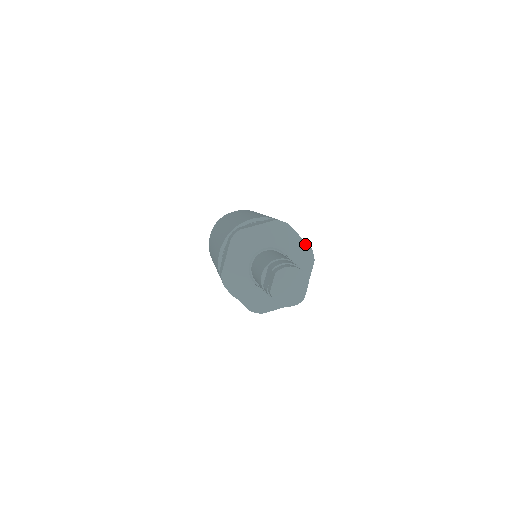
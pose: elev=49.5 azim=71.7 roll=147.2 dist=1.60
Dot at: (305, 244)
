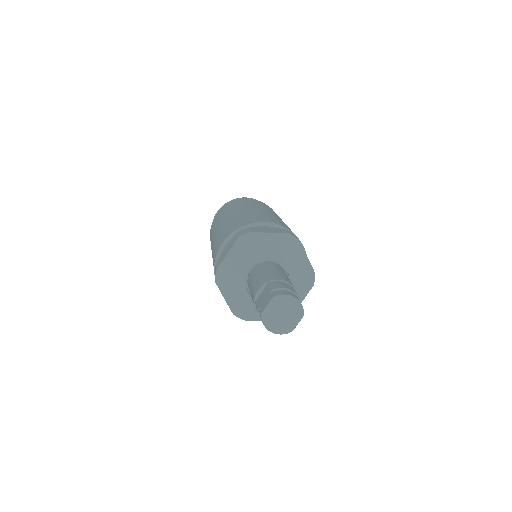
Dot at: (310, 266)
